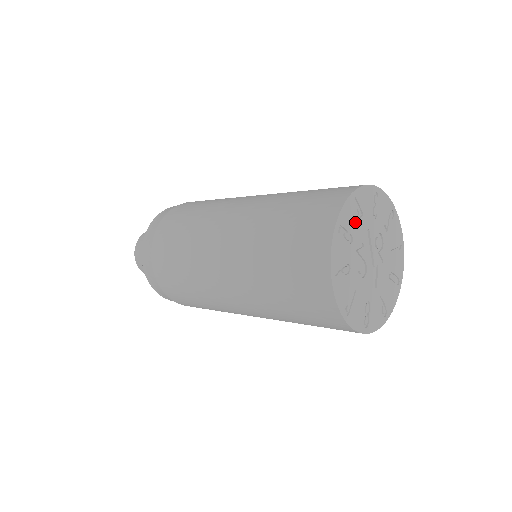
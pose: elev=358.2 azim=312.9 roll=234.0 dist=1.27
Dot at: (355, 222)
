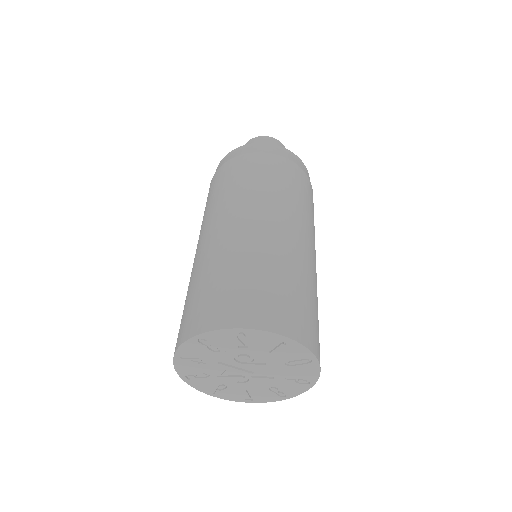
Dot at: (198, 366)
